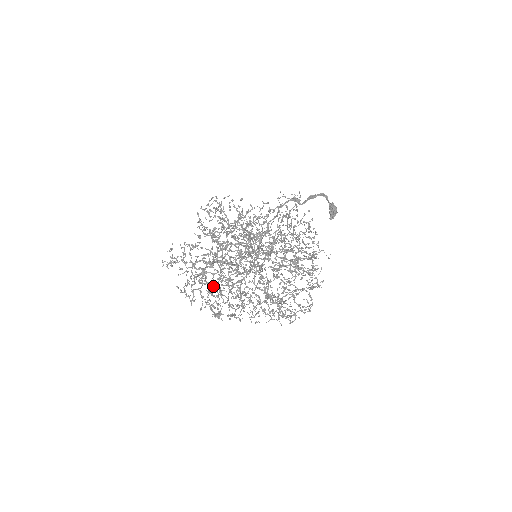
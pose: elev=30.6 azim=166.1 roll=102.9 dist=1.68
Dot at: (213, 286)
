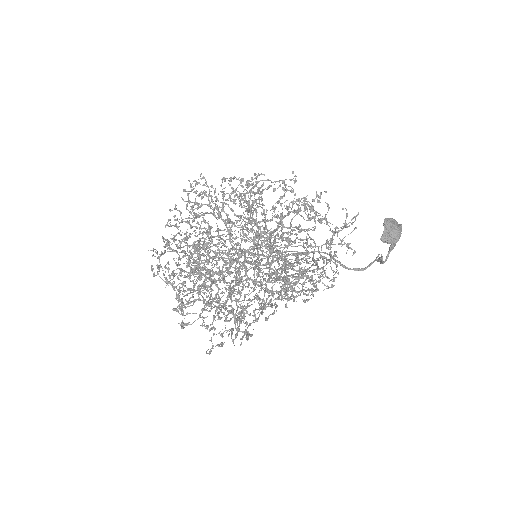
Dot at: (182, 251)
